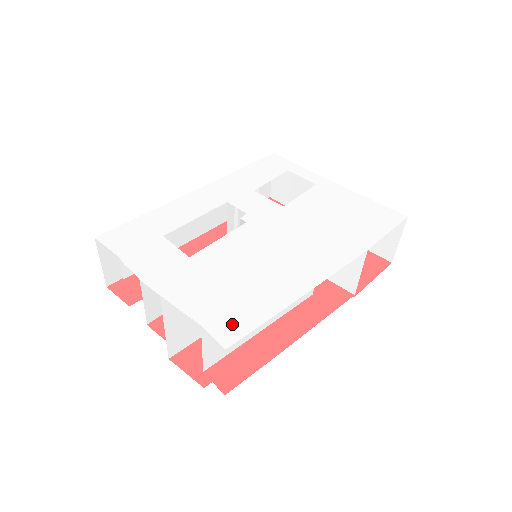
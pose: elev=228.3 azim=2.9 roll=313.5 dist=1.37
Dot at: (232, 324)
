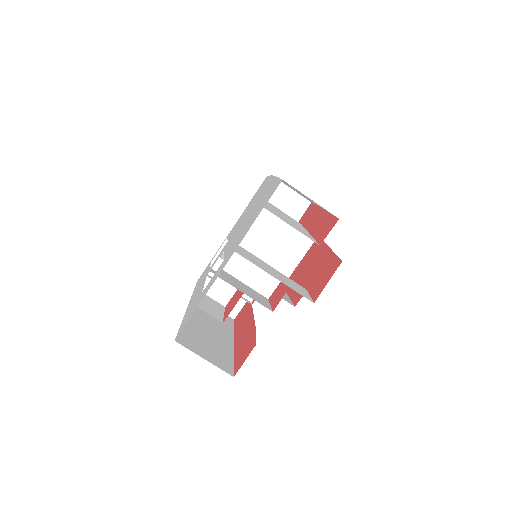
Dot at: (271, 192)
